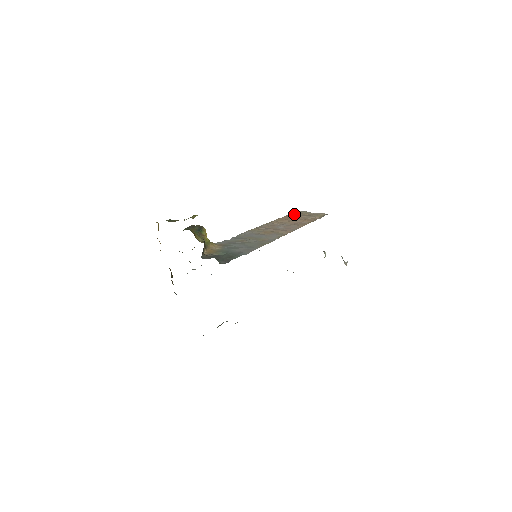
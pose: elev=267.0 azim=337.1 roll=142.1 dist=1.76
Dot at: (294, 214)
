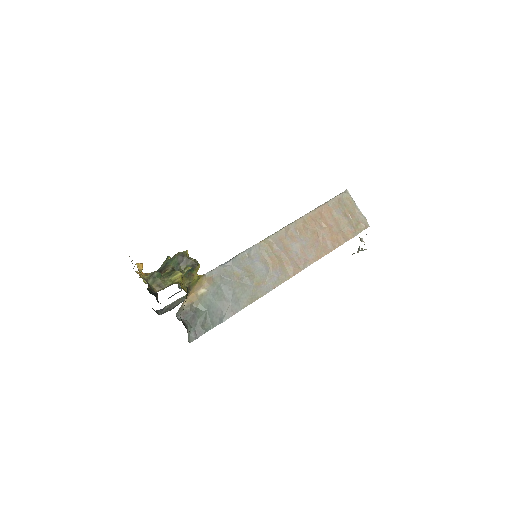
Dot at: (335, 205)
